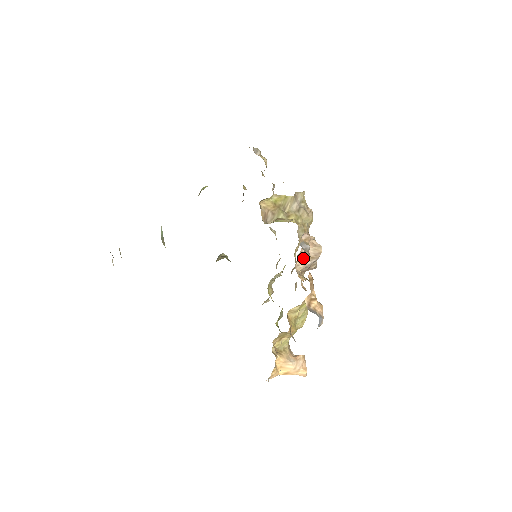
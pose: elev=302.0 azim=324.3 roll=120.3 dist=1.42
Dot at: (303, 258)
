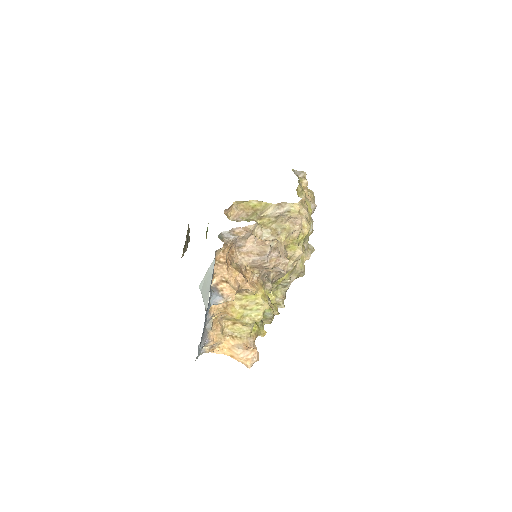
Dot at: (248, 252)
